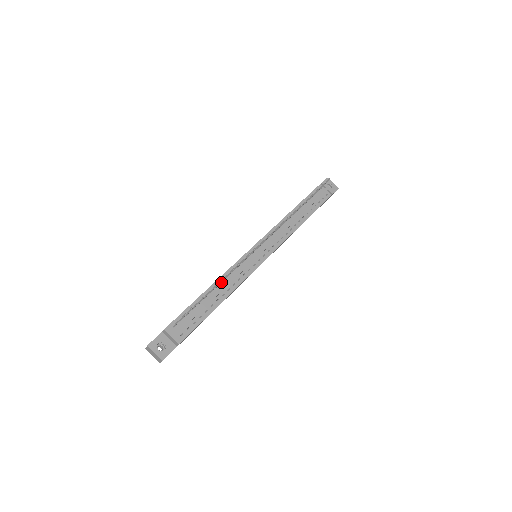
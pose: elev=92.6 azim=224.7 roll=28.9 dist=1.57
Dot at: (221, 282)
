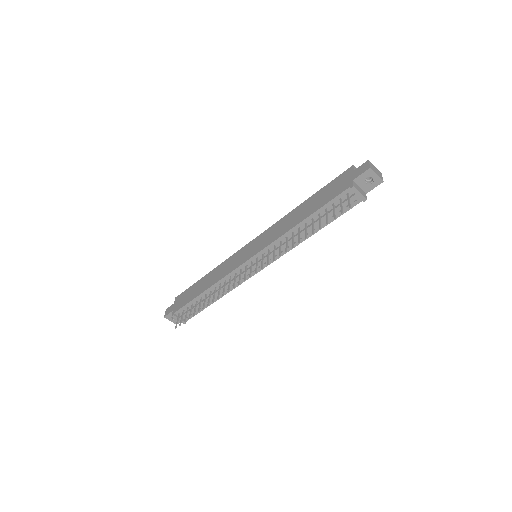
Dot at: (215, 288)
